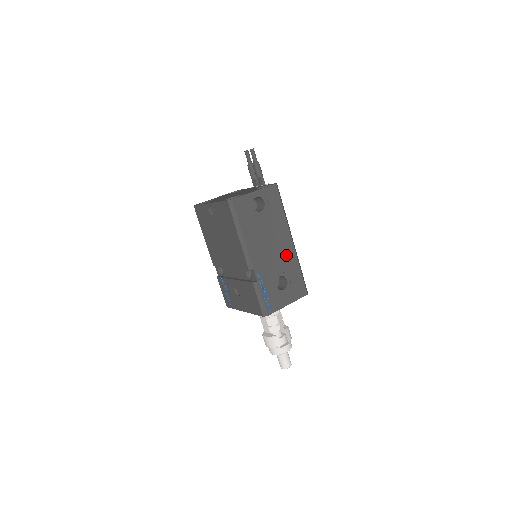
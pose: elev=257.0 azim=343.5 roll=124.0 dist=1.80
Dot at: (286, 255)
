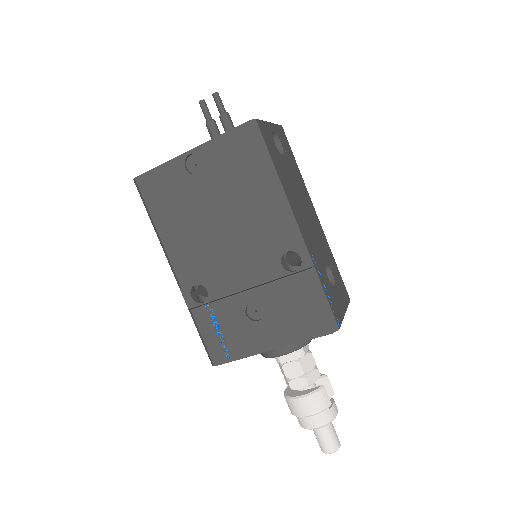
Dot at: (319, 234)
